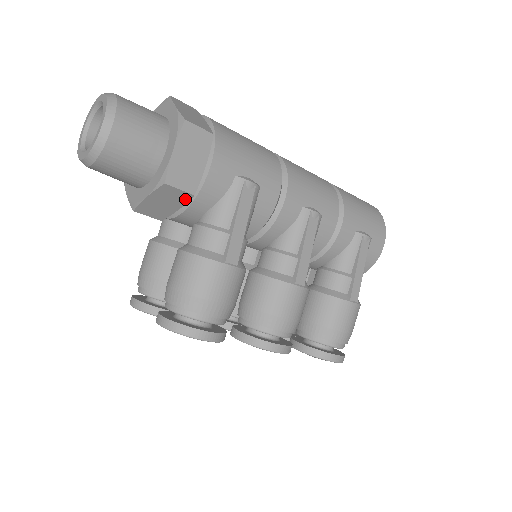
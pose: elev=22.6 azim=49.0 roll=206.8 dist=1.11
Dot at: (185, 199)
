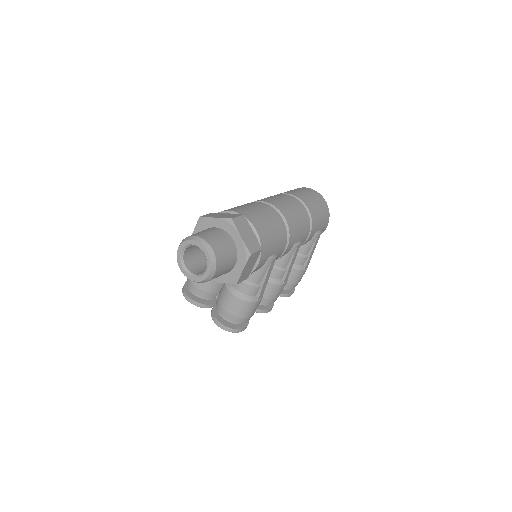
Dot at: occluded
